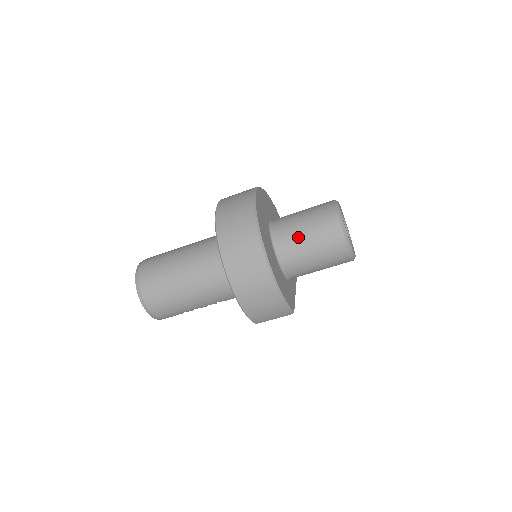
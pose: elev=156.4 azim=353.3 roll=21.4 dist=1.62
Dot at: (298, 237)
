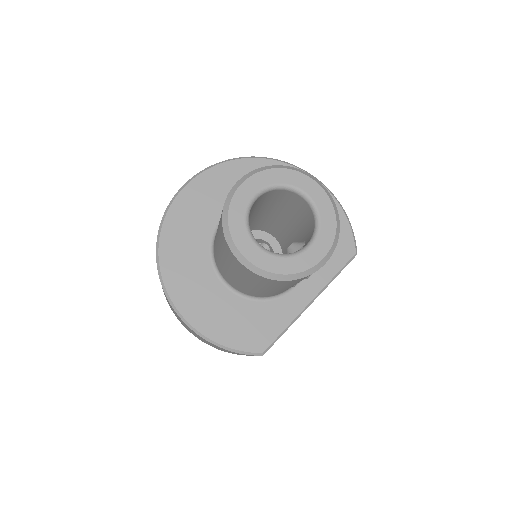
Dot at: (217, 251)
